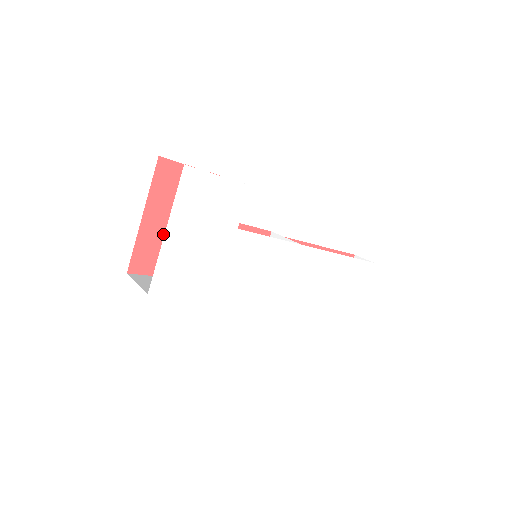
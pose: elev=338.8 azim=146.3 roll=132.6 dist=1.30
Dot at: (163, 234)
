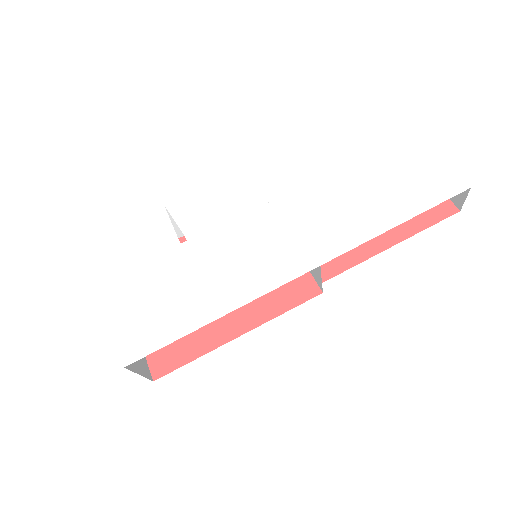
Dot at: occluded
